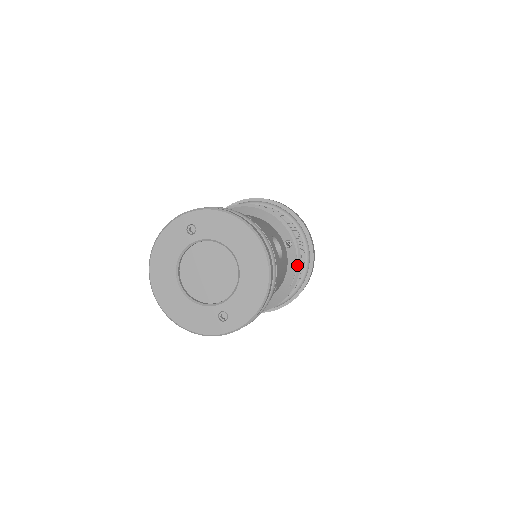
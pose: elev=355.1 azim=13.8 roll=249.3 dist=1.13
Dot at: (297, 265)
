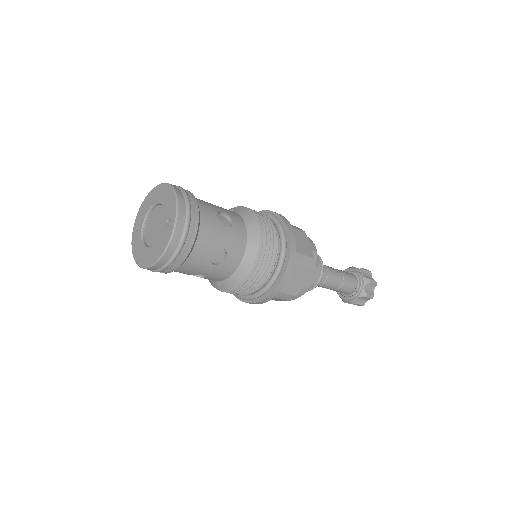
Dot at: (246, 210)
